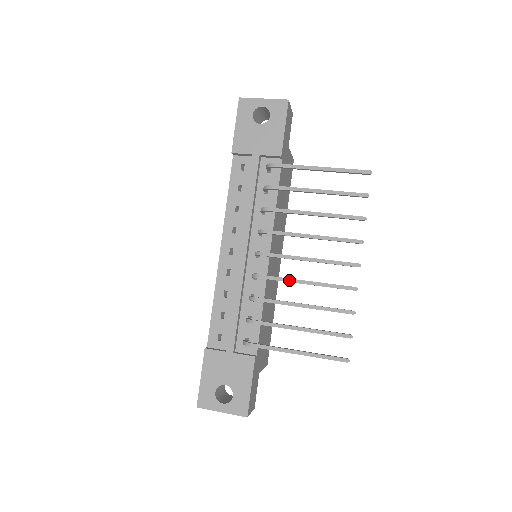
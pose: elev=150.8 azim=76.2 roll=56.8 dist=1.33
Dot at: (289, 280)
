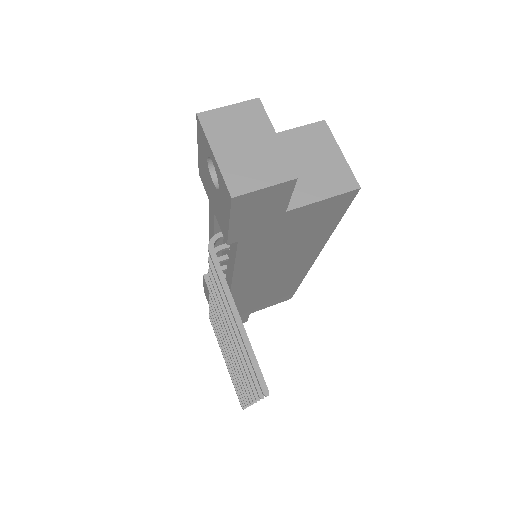
Dot at: occluded
